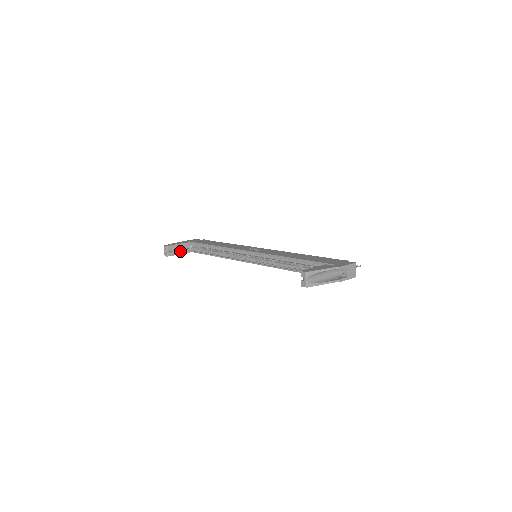
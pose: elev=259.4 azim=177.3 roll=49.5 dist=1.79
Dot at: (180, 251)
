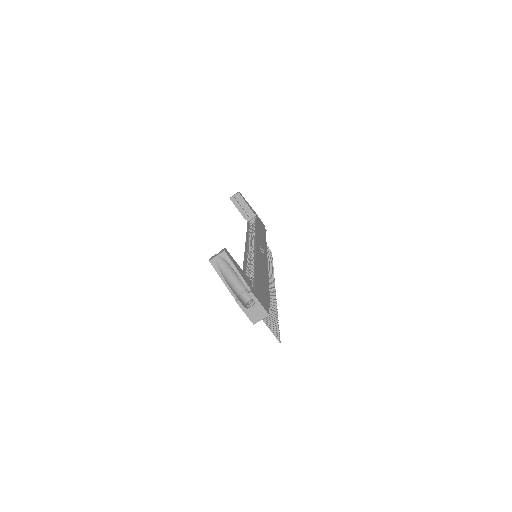
Dot at: (242, 209)
